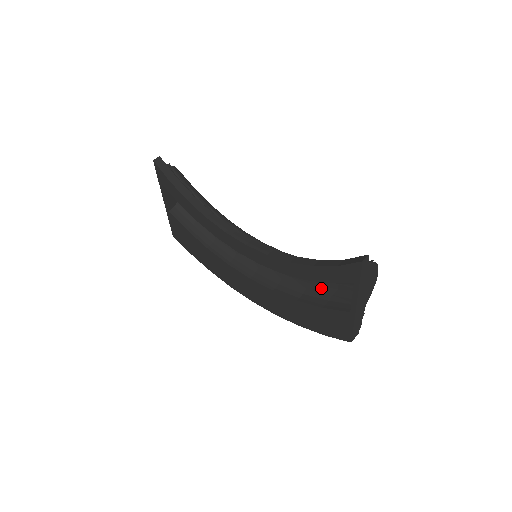
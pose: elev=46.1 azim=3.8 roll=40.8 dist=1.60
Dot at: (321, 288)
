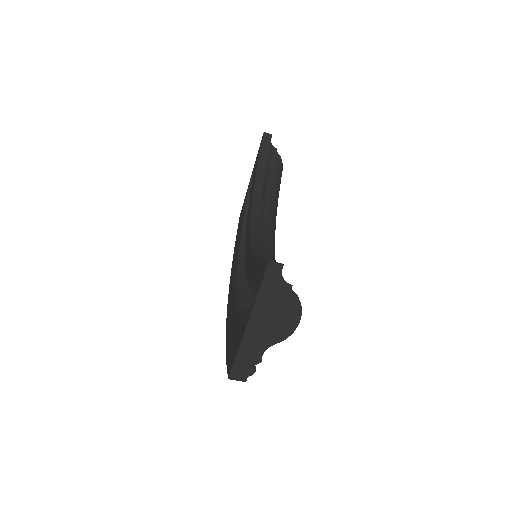
Dot at: occluded
